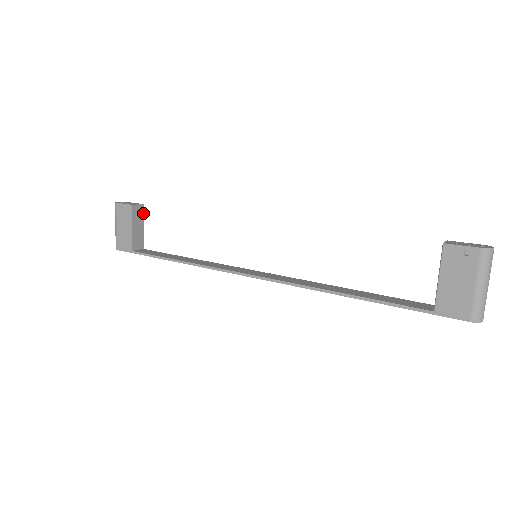
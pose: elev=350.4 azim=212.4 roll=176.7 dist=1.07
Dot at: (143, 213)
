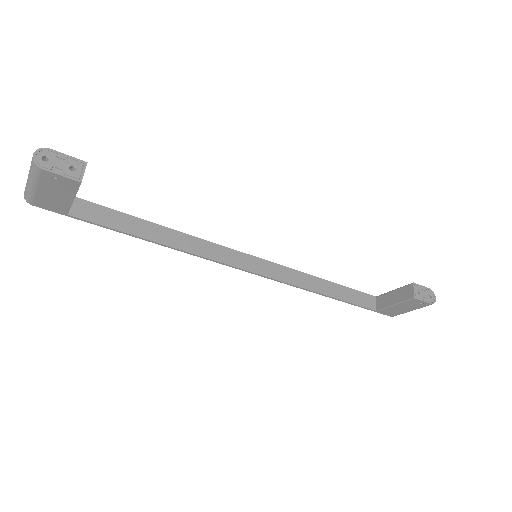
Dot at: occluded
